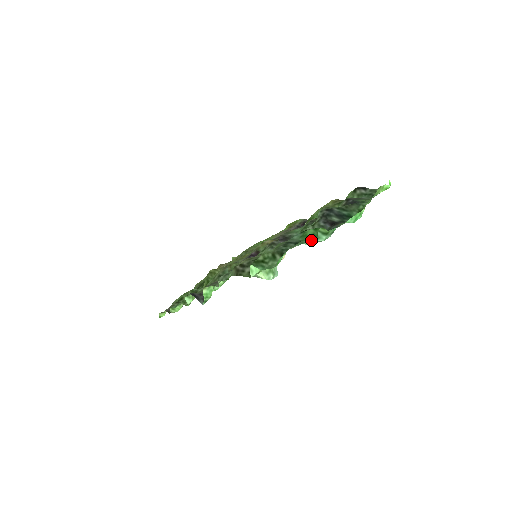
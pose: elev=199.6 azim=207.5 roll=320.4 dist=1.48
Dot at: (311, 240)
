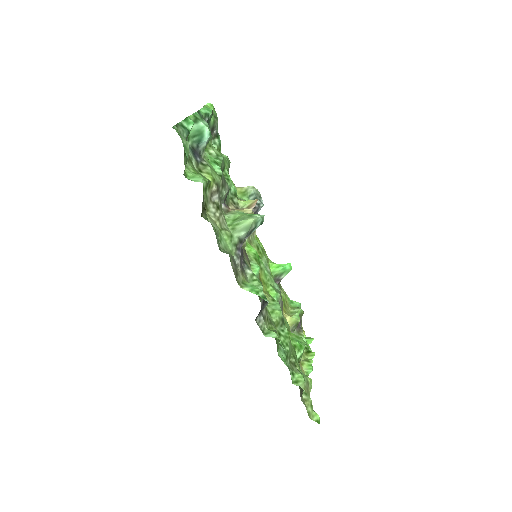
Dot at: (190, 125)
